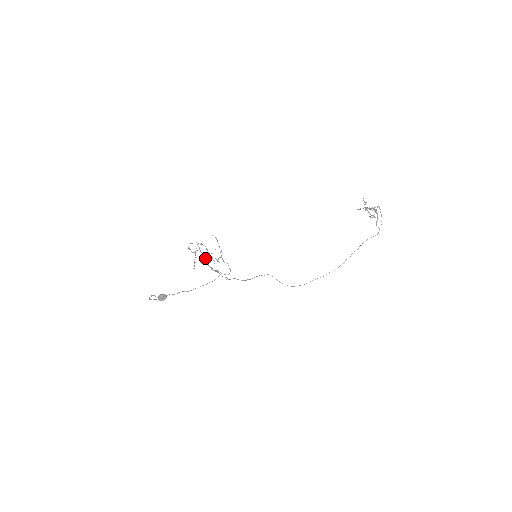
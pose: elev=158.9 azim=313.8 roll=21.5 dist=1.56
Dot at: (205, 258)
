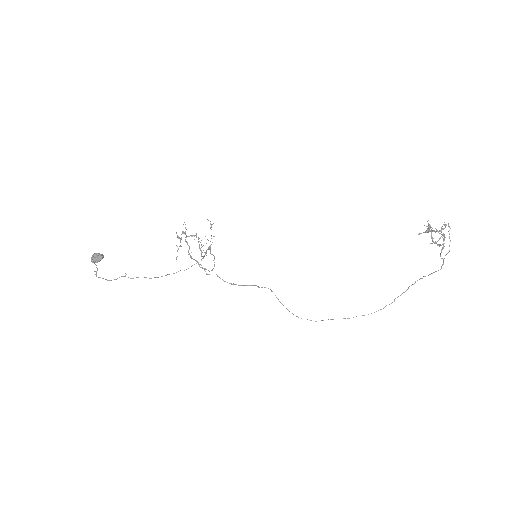
Dot at: (187, 242)
